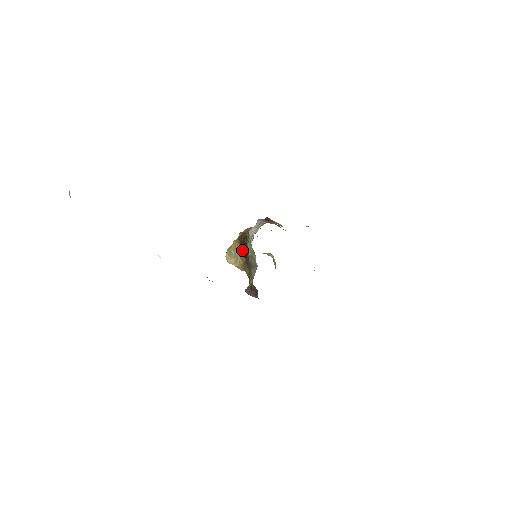
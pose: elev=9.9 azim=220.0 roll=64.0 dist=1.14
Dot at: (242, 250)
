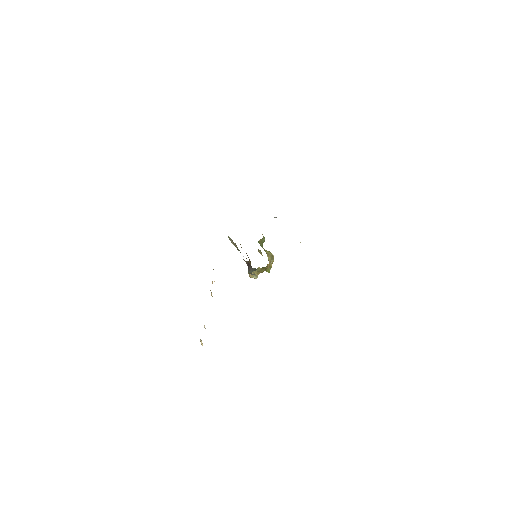
Dot at: (250, 261)
